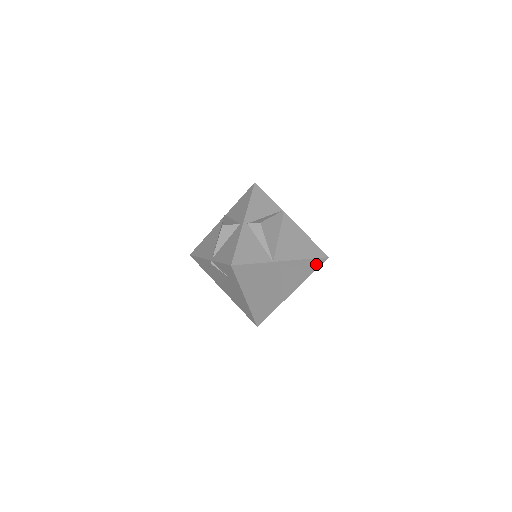
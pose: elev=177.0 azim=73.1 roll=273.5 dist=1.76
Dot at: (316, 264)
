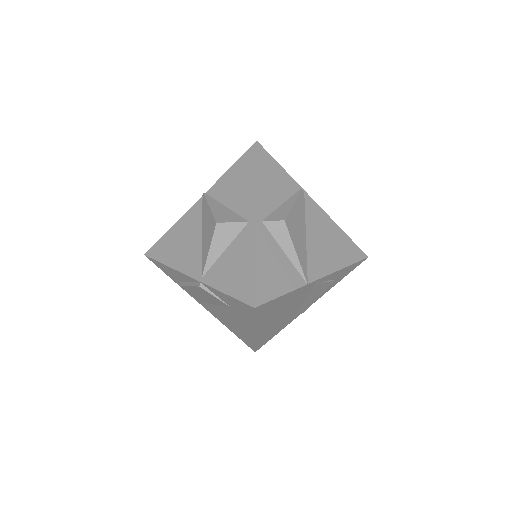
Dot at: (351, 269)
